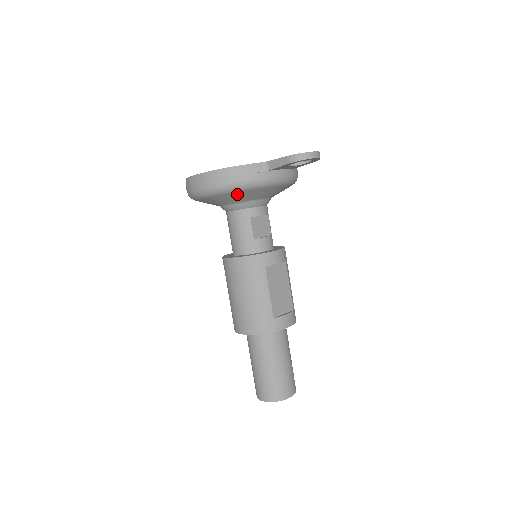
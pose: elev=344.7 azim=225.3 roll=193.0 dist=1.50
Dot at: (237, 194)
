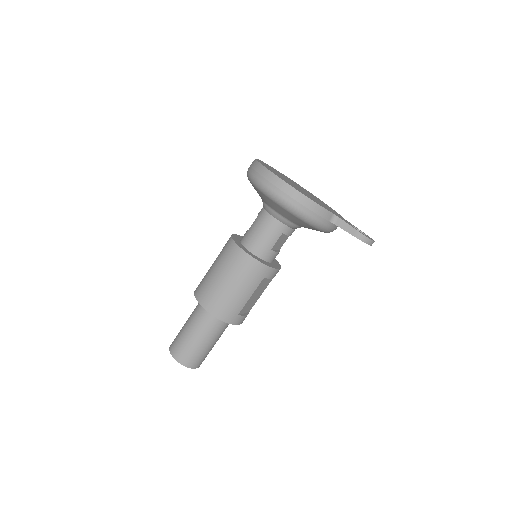
Dot at: (297, 219)
